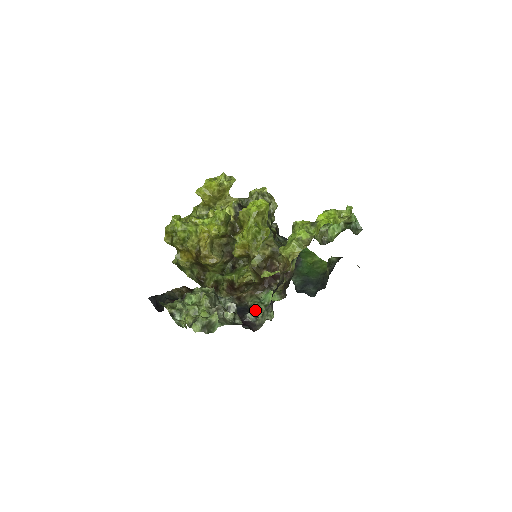
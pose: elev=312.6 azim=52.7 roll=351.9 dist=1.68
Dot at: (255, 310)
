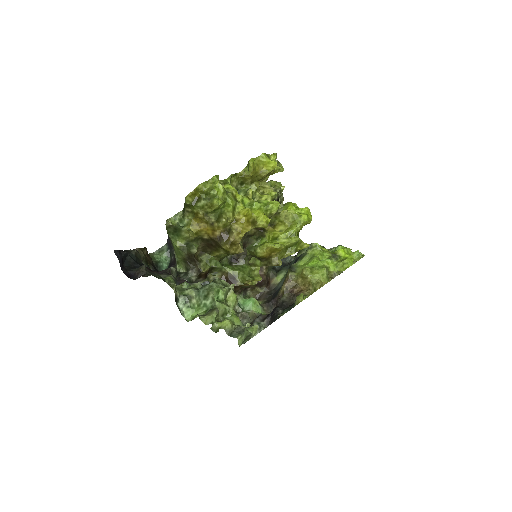
Dot at: occluded
